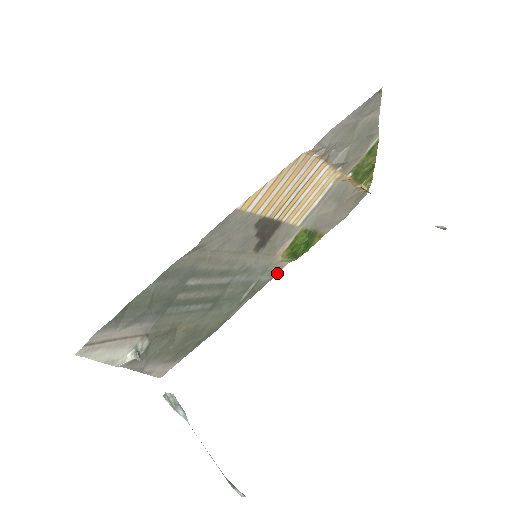
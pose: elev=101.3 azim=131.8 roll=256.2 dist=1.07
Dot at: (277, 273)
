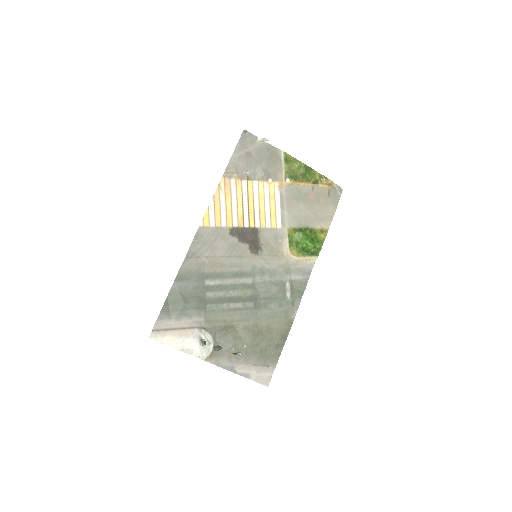
Dot at: (310, 272)
